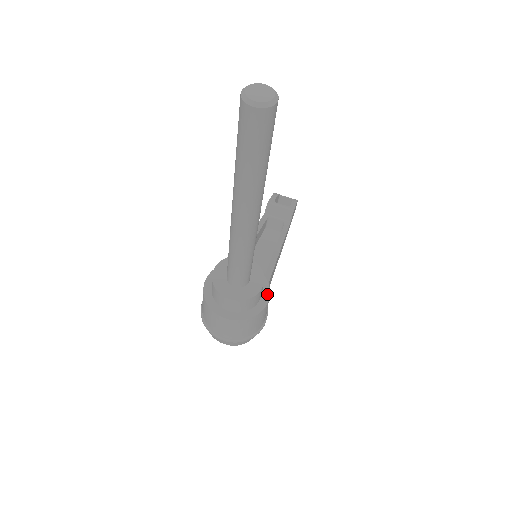
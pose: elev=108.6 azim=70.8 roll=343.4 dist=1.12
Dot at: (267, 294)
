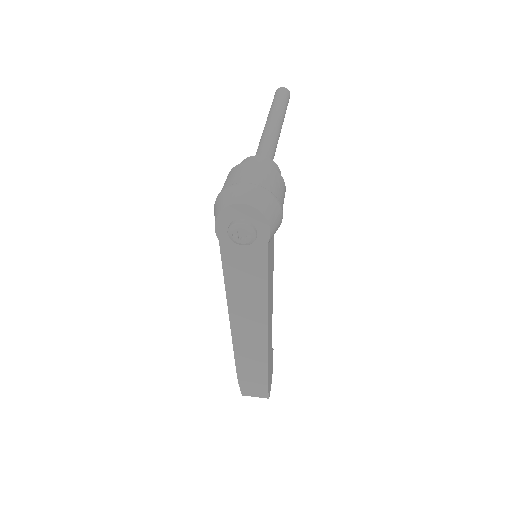
Dot at: occluded
